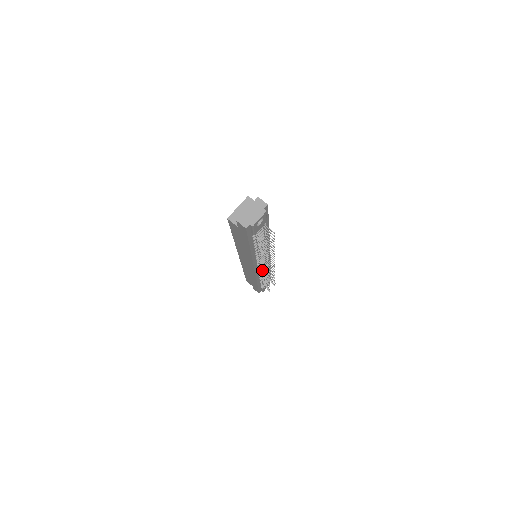
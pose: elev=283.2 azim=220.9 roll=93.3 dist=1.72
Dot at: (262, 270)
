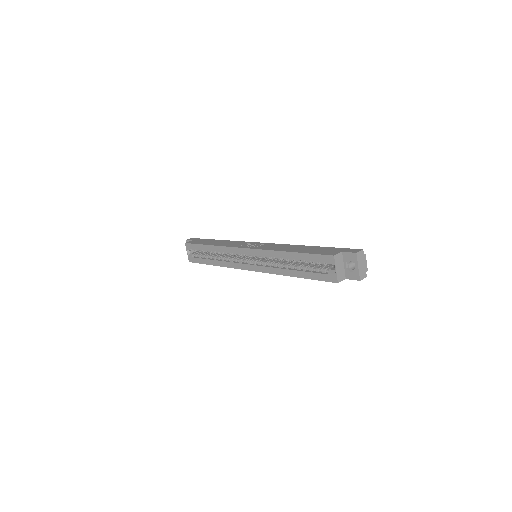
Dot at: occluded
